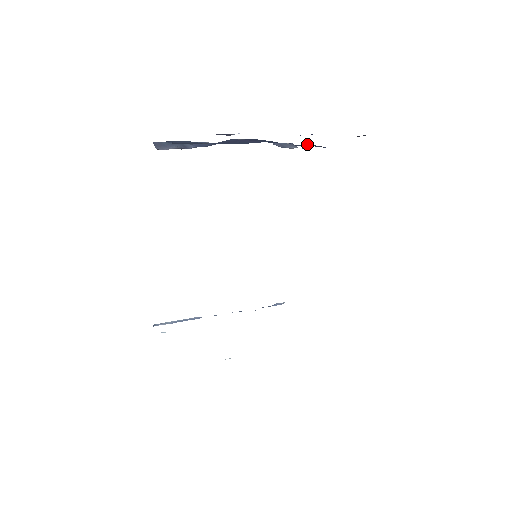
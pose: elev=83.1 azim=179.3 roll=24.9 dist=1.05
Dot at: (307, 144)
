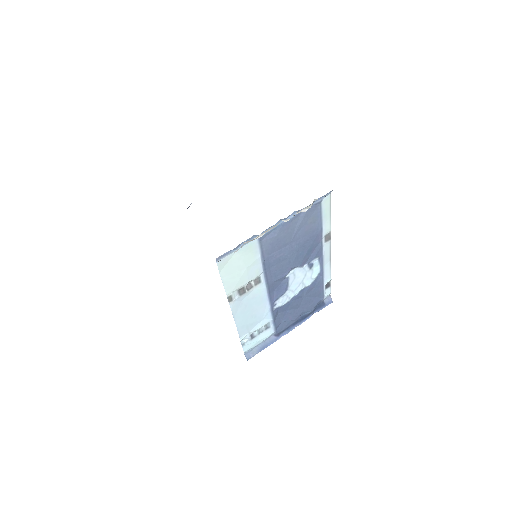
Dot at: occluded
